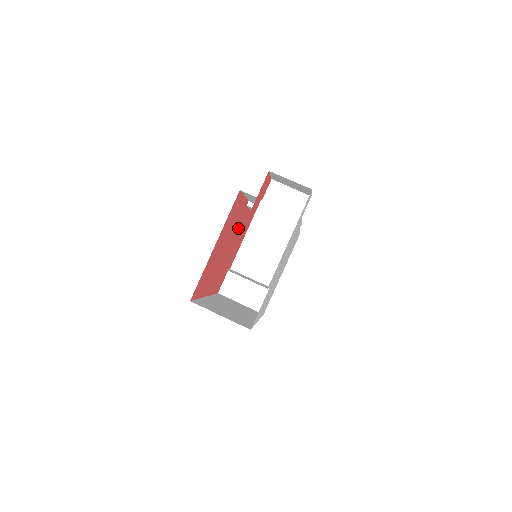
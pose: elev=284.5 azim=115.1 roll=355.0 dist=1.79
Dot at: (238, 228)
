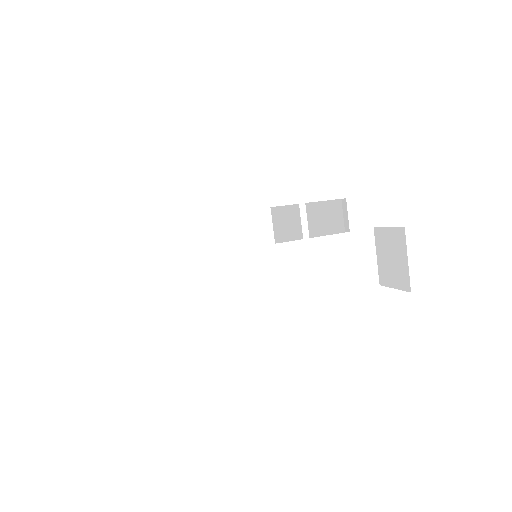
Dot at: occluded
